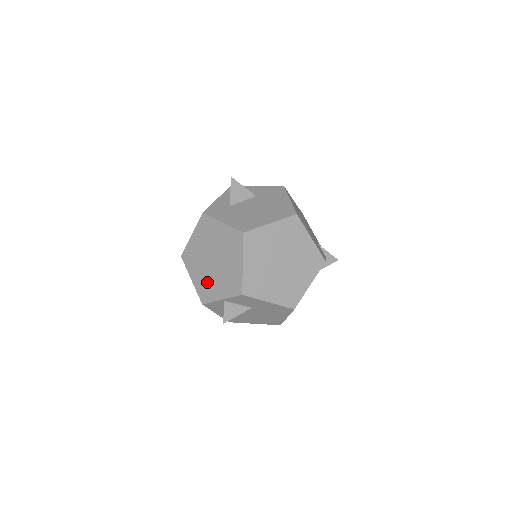
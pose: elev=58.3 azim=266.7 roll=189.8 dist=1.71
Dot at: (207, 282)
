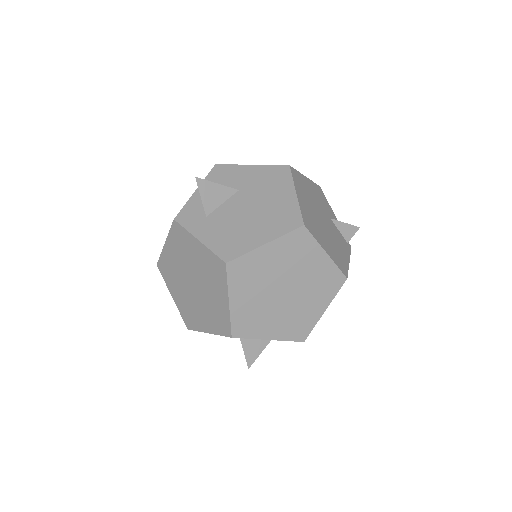
Dot at: occluded
